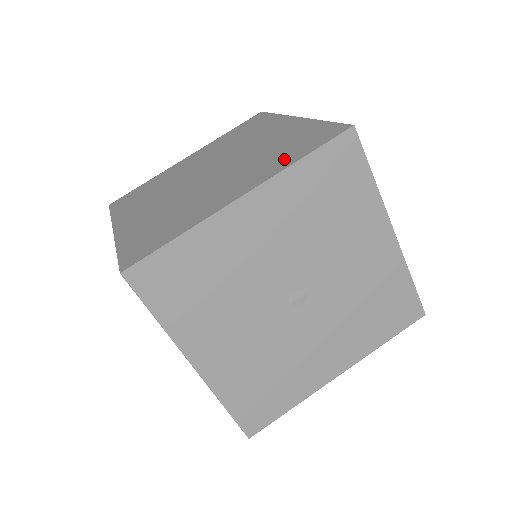
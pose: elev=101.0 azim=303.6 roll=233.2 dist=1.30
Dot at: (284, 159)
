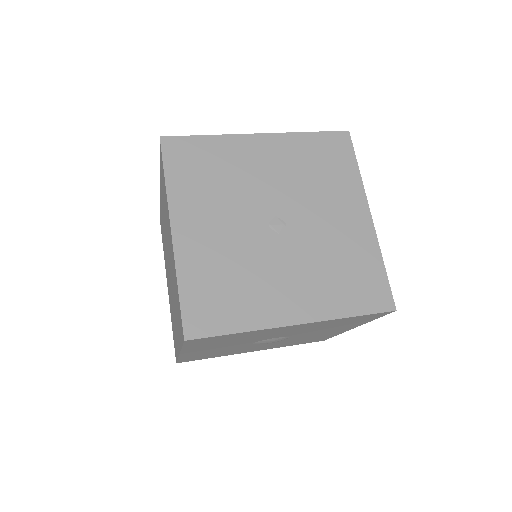
Dot at: occluded
